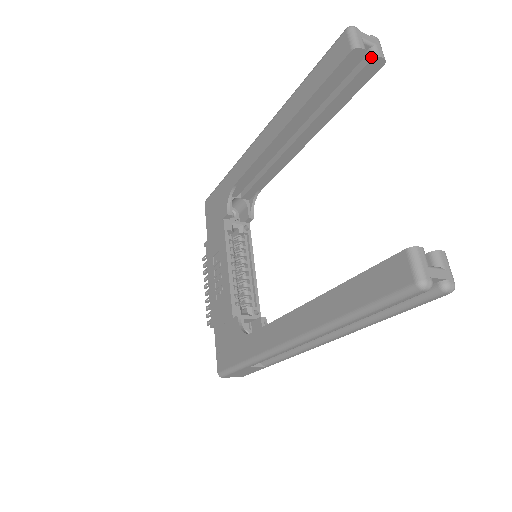
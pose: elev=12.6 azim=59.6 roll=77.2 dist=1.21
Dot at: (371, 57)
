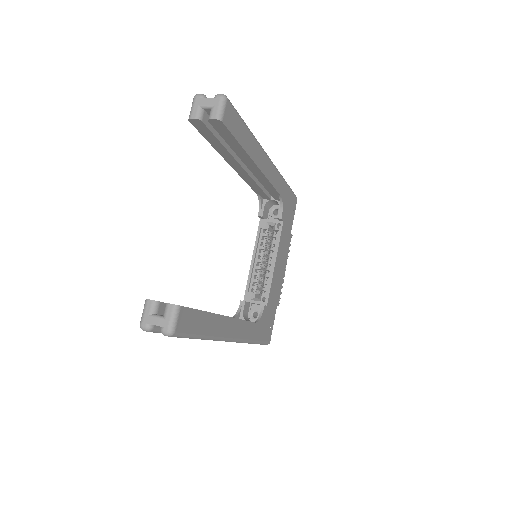
Dot at: (208, 119)
